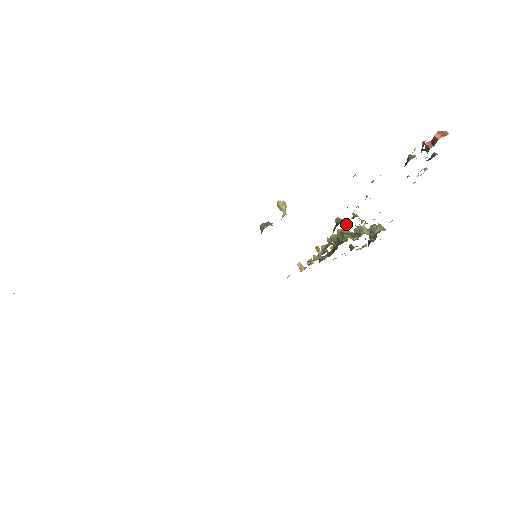
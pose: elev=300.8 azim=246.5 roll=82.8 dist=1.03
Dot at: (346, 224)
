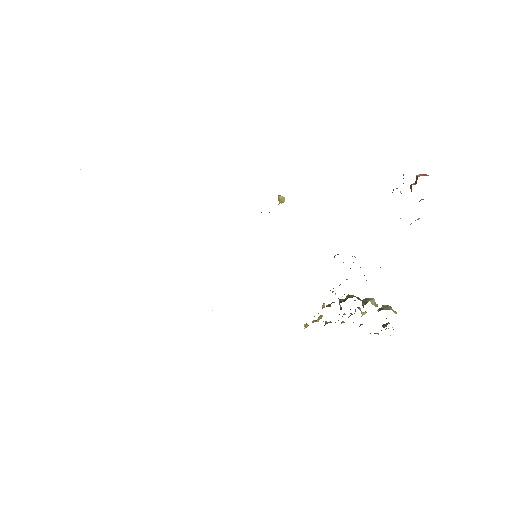
Dot at: occluded
